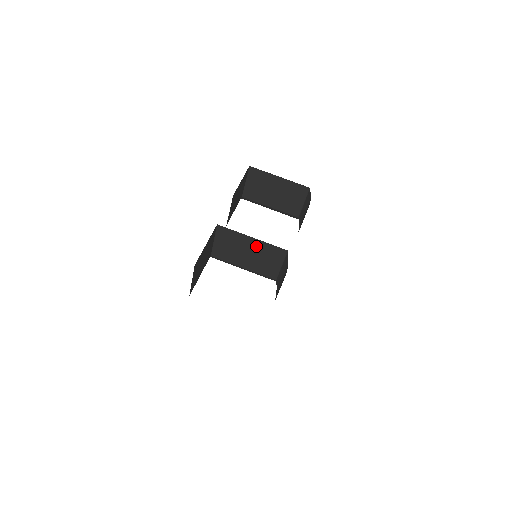
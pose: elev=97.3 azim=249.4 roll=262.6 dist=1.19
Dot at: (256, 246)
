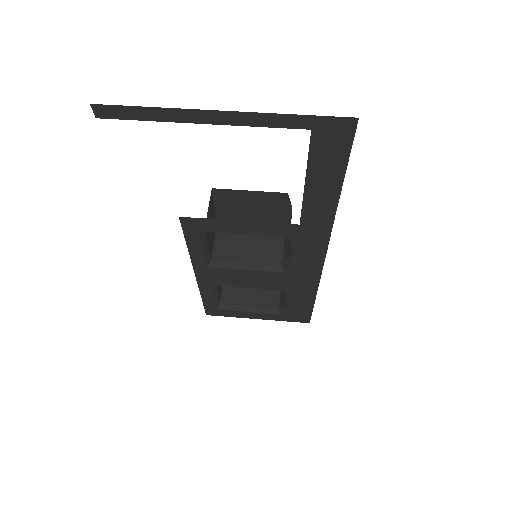
Dot at: occluded
